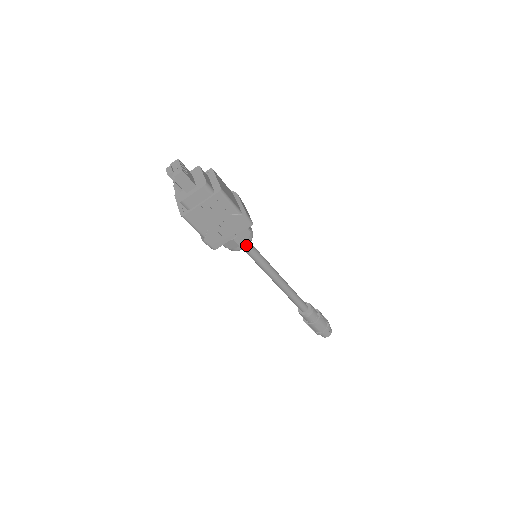
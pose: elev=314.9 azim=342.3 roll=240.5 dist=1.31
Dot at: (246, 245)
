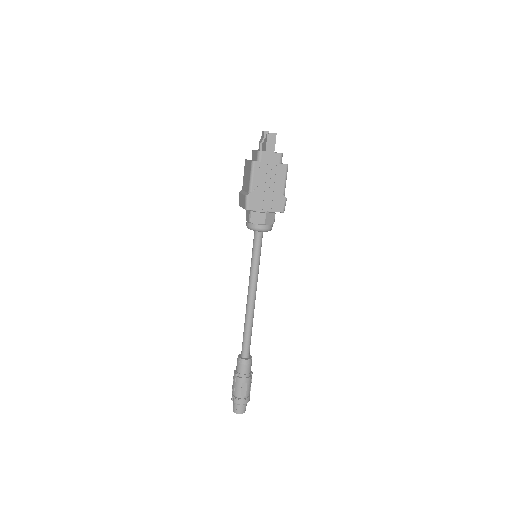
Dot at: (266, 229)
